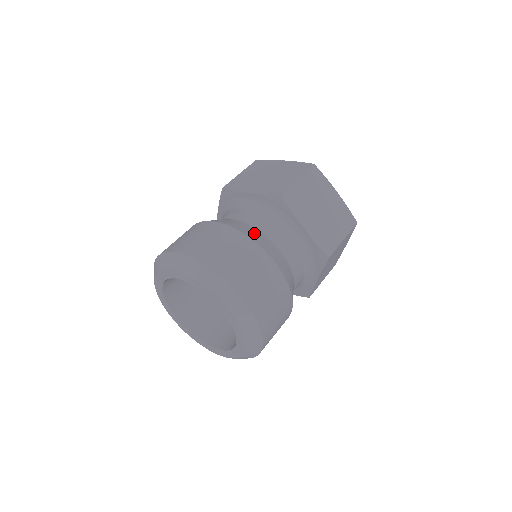
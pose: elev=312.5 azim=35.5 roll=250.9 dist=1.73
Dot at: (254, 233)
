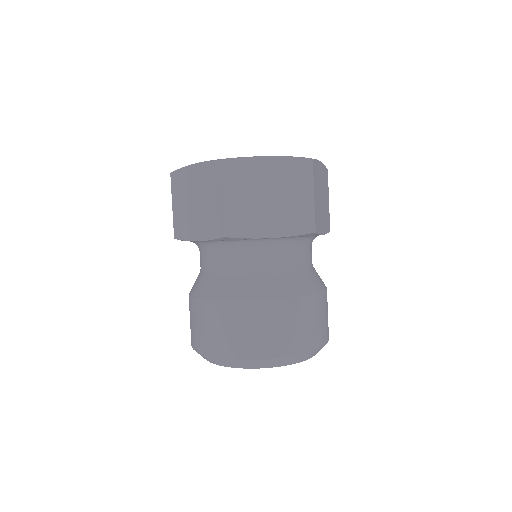
Dot at: (304, 281)
